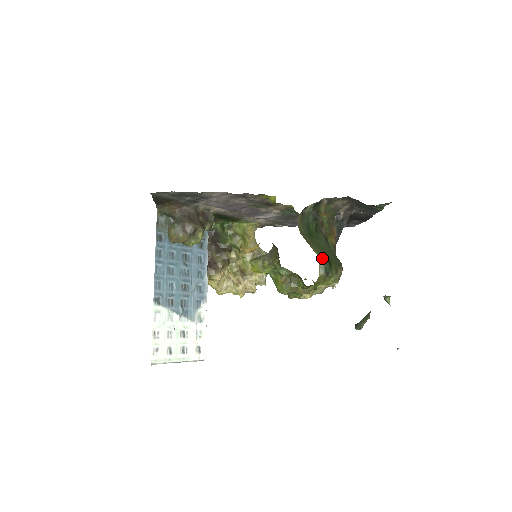
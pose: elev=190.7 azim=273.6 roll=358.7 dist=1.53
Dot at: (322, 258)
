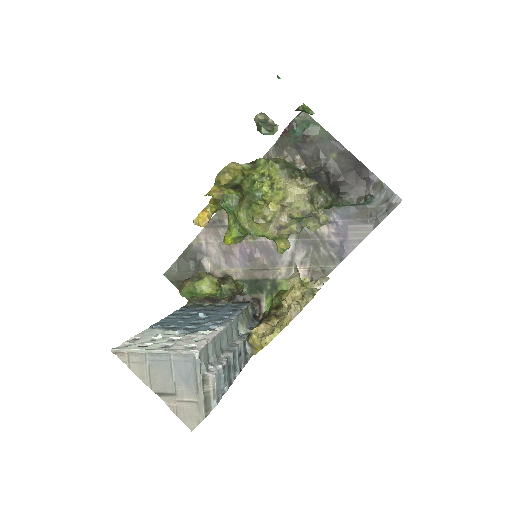
Dot at: occluded
